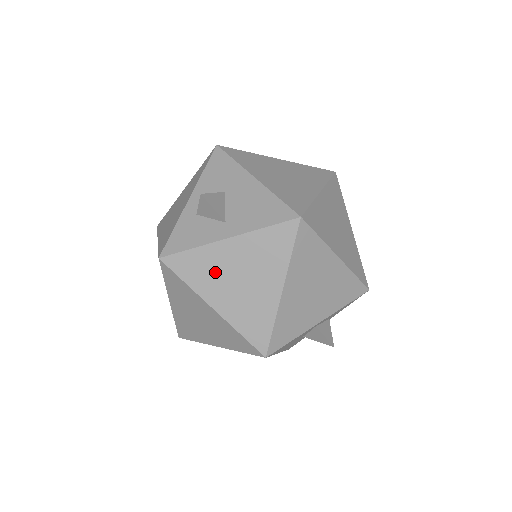
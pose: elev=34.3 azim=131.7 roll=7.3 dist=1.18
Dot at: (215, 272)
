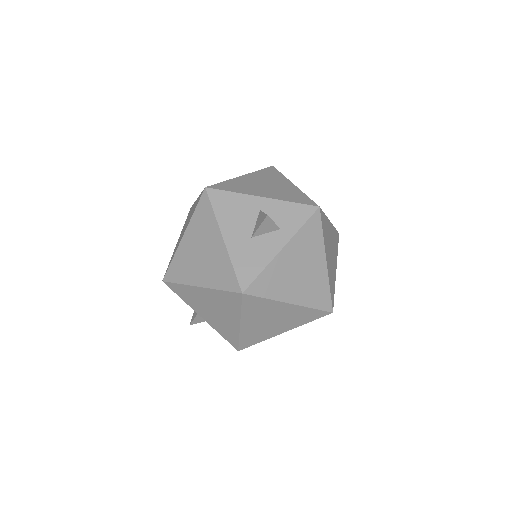
Dot at: occluded
